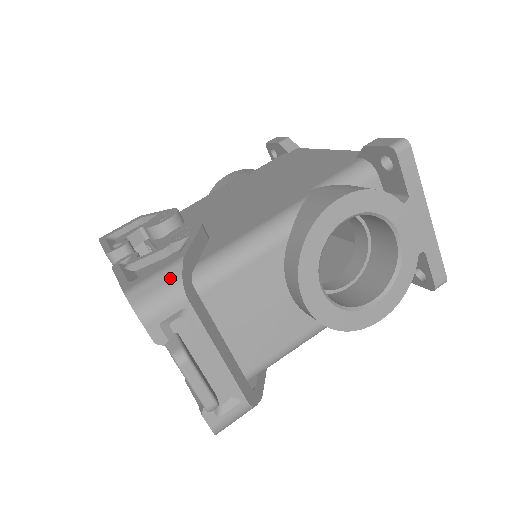
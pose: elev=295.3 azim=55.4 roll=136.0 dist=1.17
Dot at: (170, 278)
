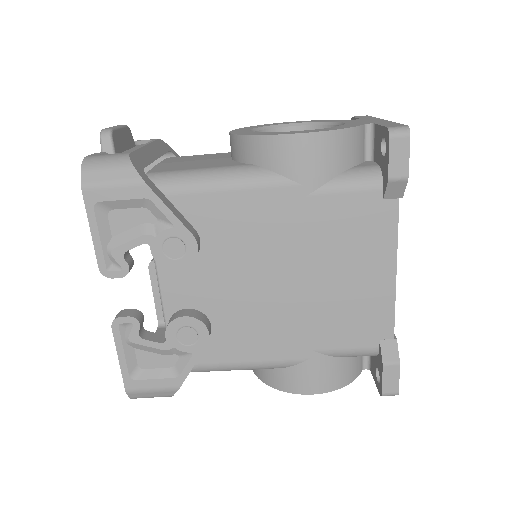
Dot at: (164, 395)
